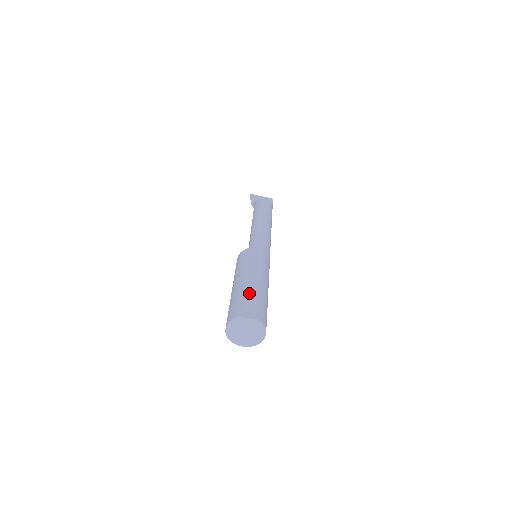
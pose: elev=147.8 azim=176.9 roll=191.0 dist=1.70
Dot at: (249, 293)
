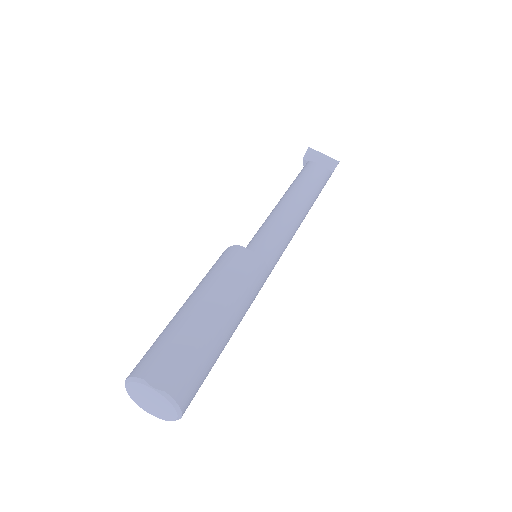
Dot at: (185, 334)
